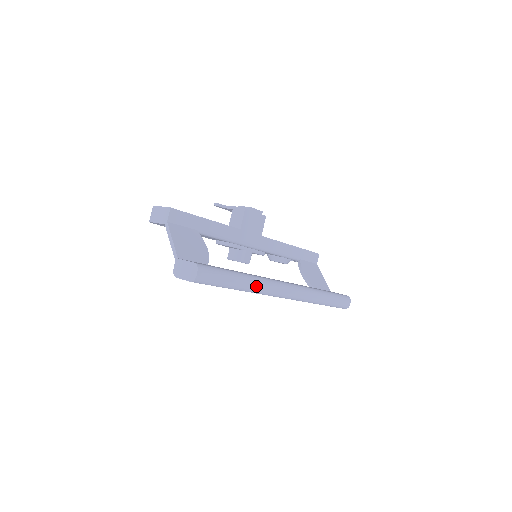
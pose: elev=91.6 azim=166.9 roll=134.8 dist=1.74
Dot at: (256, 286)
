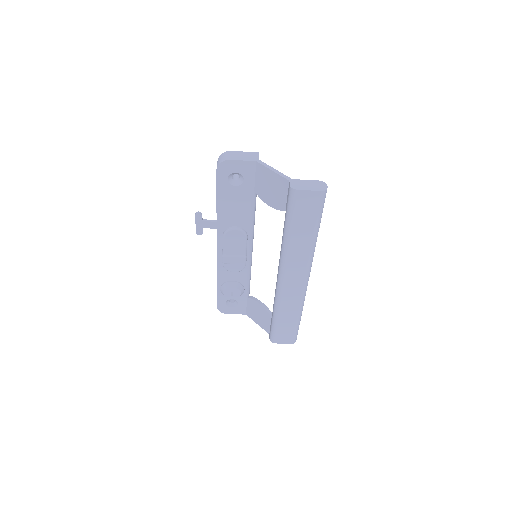
Dot at: (315, 245)
